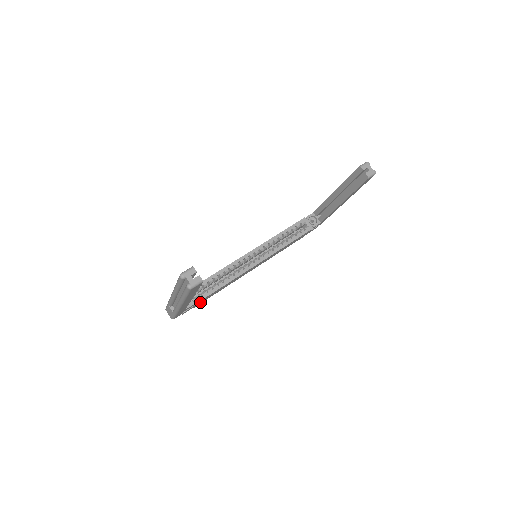
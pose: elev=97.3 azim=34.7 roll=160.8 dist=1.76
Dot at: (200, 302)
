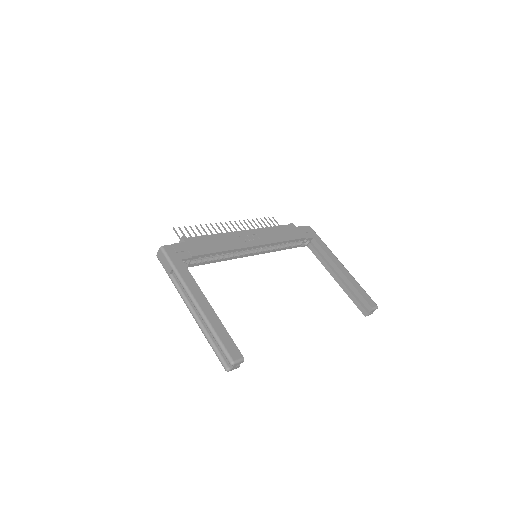
Dot at: occluded
